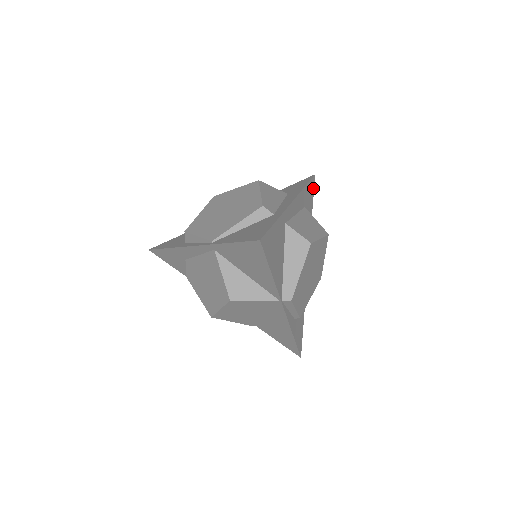
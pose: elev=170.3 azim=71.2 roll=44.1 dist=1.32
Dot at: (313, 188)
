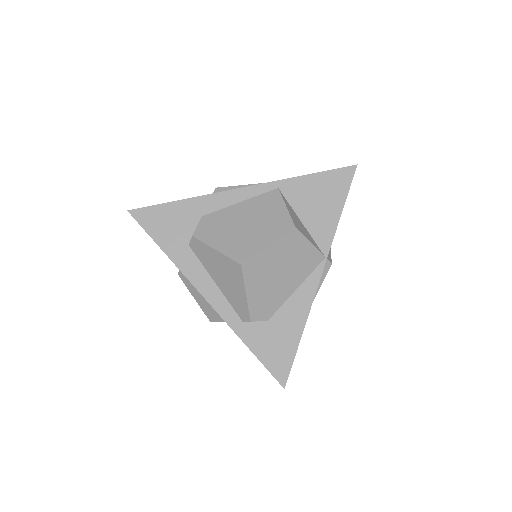
Dot at: occluded
